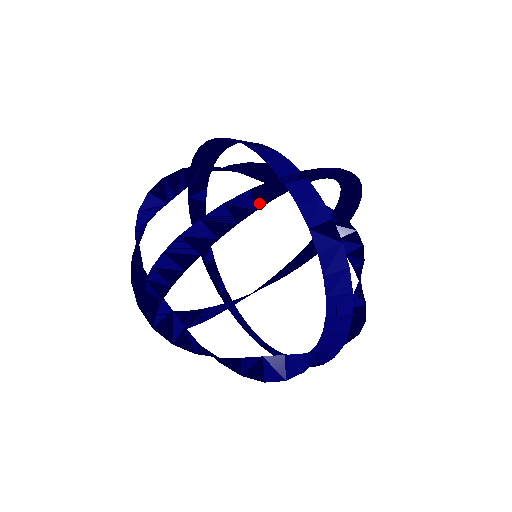
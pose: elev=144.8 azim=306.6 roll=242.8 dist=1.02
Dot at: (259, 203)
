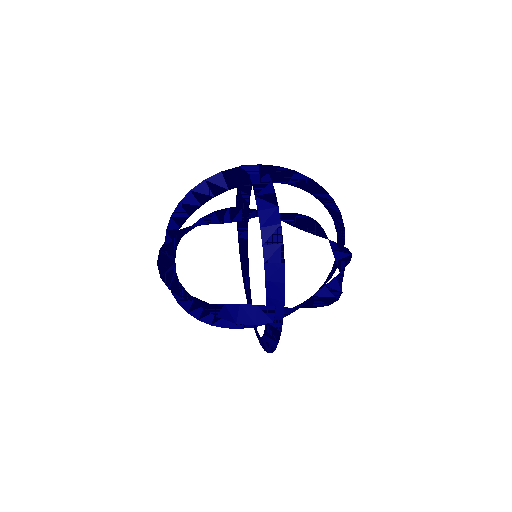
Dot at: (230, 184)
